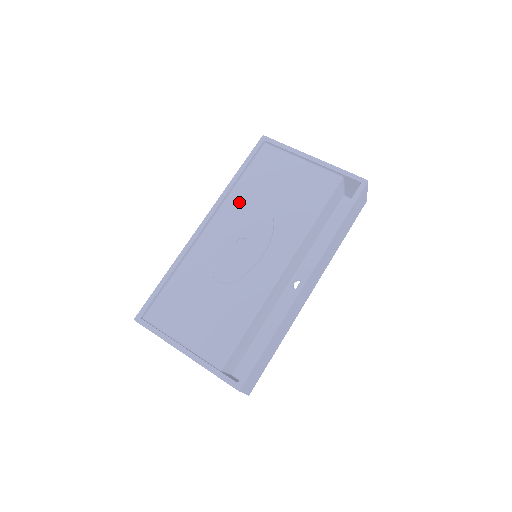
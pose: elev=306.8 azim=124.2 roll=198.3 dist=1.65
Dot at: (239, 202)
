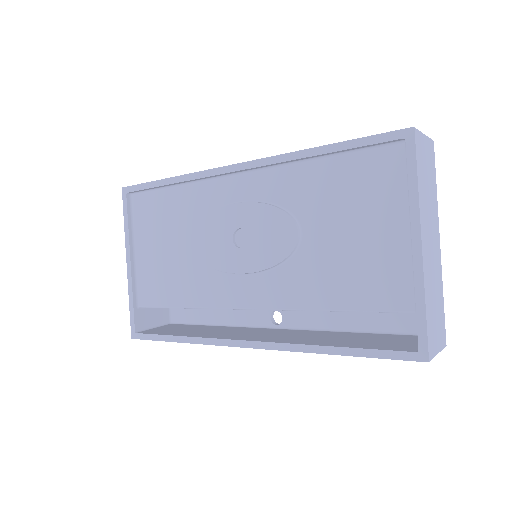
Dot at: (290, 186)
